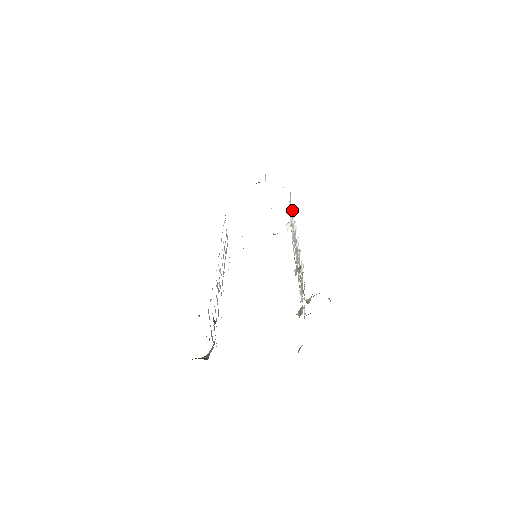
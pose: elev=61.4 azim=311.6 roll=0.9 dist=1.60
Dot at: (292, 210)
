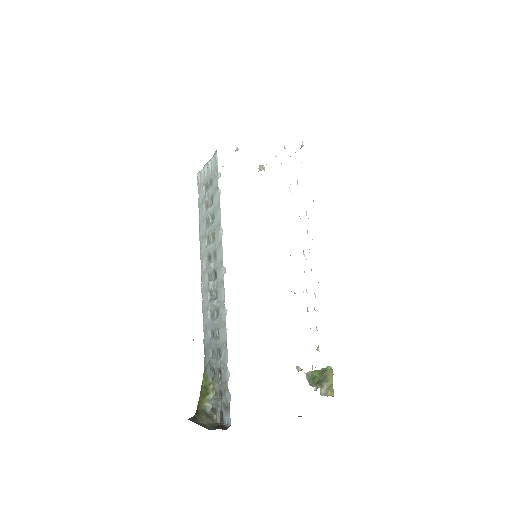
Dot at: occluded
